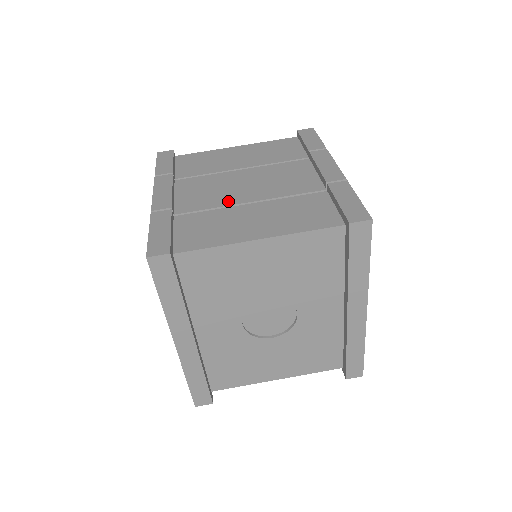
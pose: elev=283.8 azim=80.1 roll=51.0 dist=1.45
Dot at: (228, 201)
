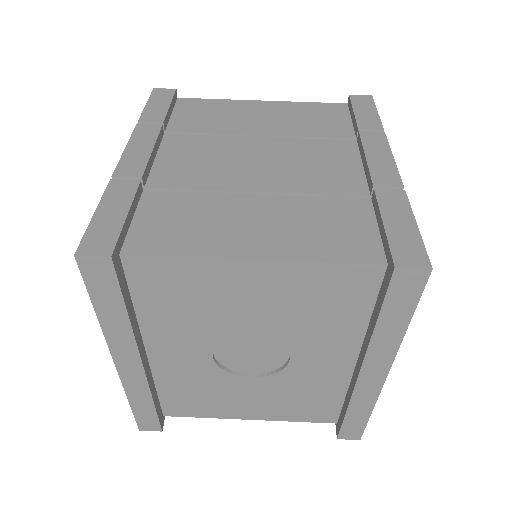
Dot at: (226, 183)
